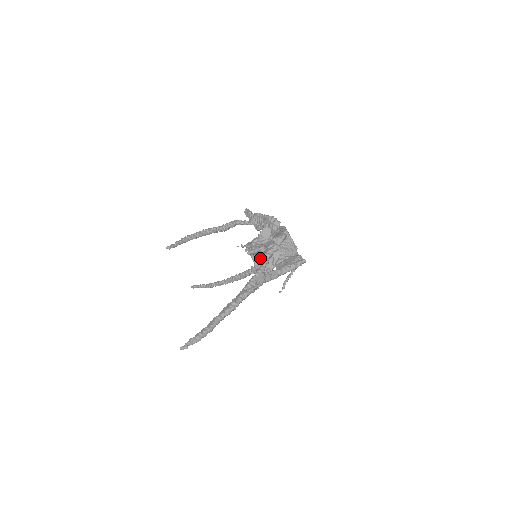
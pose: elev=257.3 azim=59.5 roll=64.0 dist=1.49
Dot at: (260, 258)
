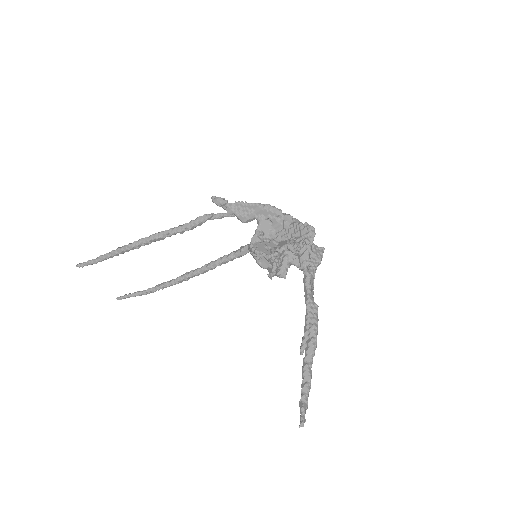
Dot at: occluded
